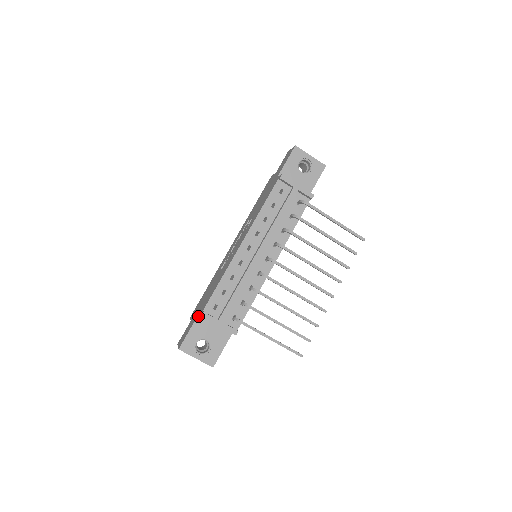
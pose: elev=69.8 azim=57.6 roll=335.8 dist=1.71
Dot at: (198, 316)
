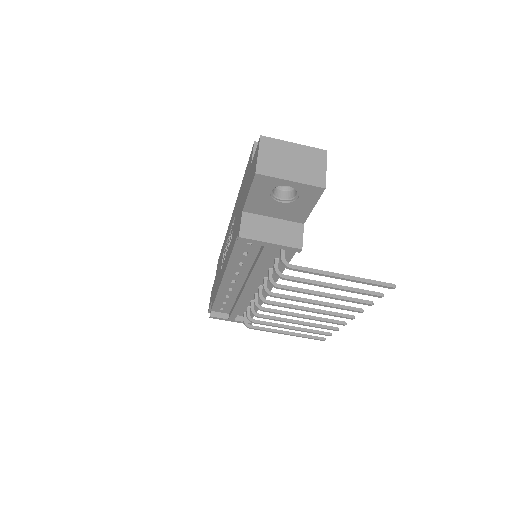
Dot at: occluded
